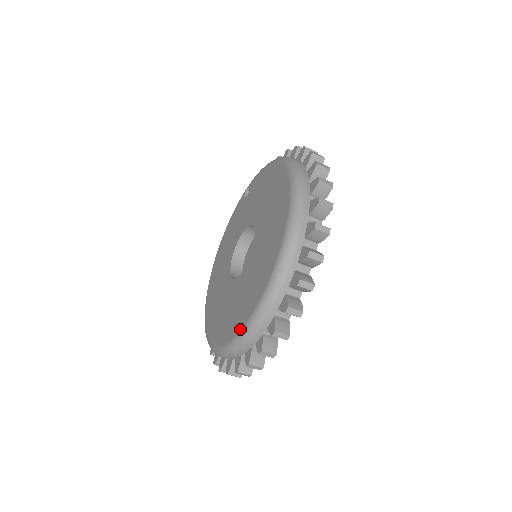
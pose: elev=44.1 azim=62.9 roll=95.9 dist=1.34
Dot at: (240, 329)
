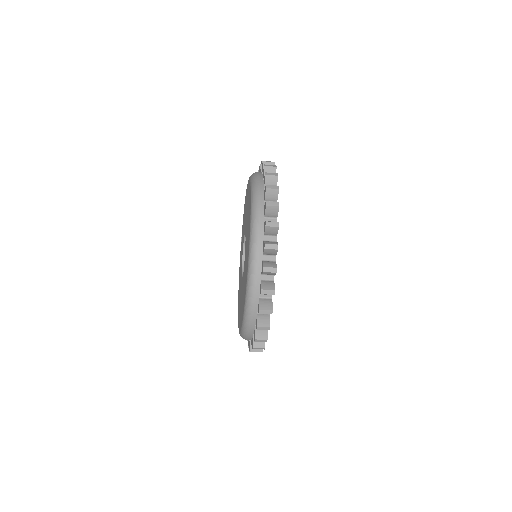
Dot at: (247, 272)
